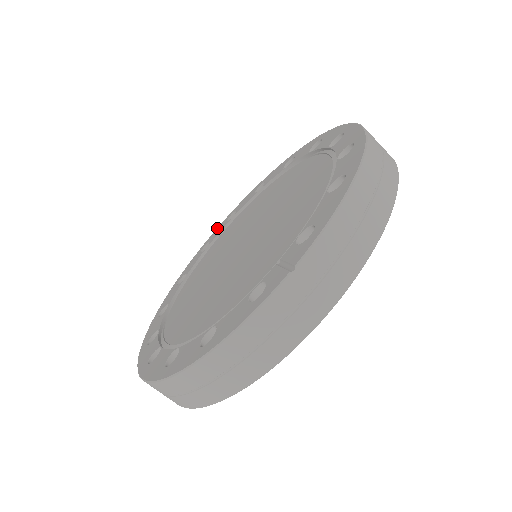
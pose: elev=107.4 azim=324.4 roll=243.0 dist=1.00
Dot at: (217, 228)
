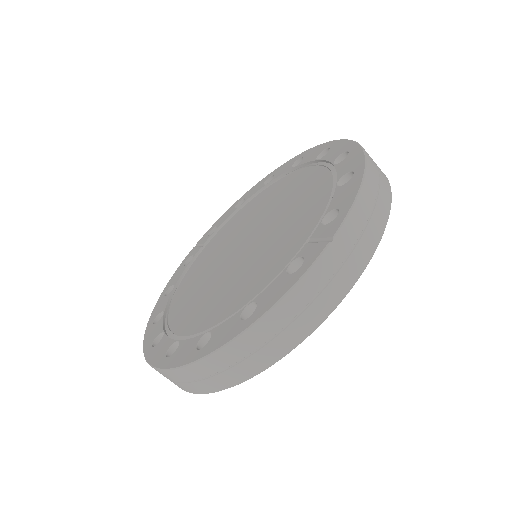
Dot at: (197, 244)
